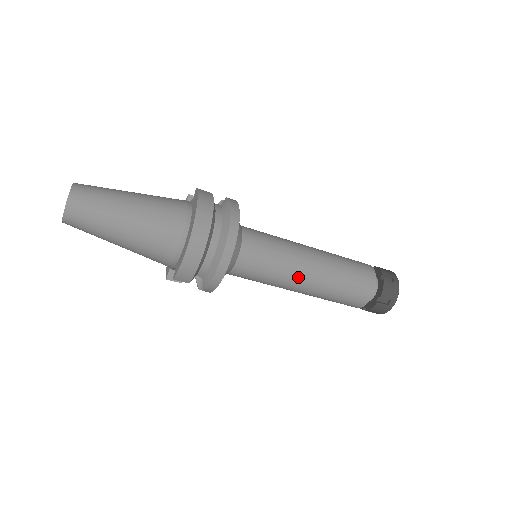
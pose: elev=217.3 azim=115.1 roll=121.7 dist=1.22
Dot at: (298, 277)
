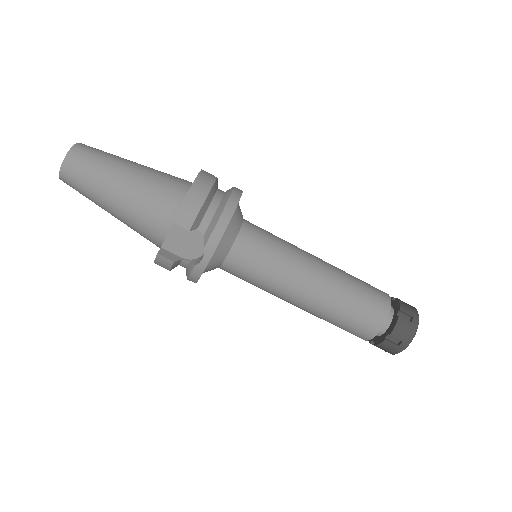
Dot at: (306, 265)
